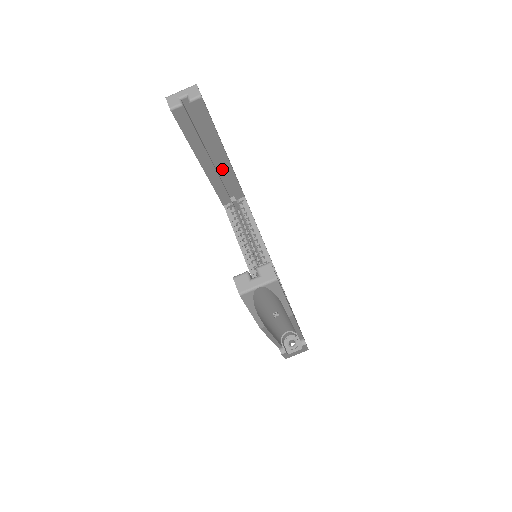
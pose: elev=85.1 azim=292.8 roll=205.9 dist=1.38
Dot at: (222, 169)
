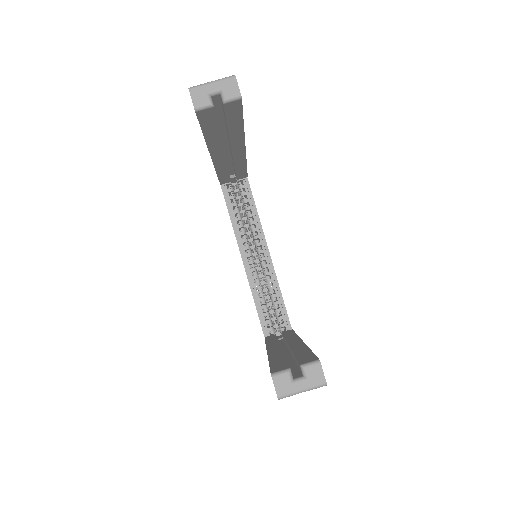
Dot at: (234, 158)
